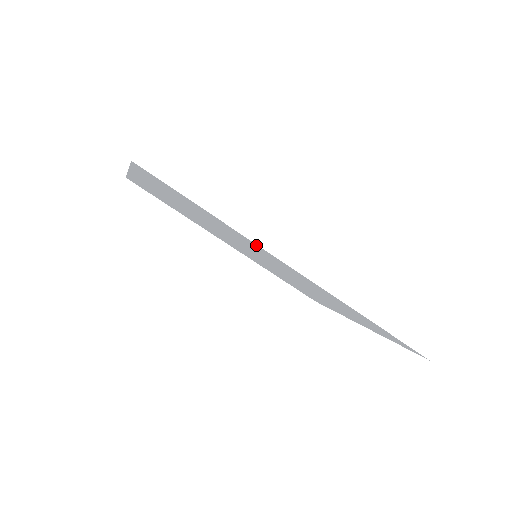
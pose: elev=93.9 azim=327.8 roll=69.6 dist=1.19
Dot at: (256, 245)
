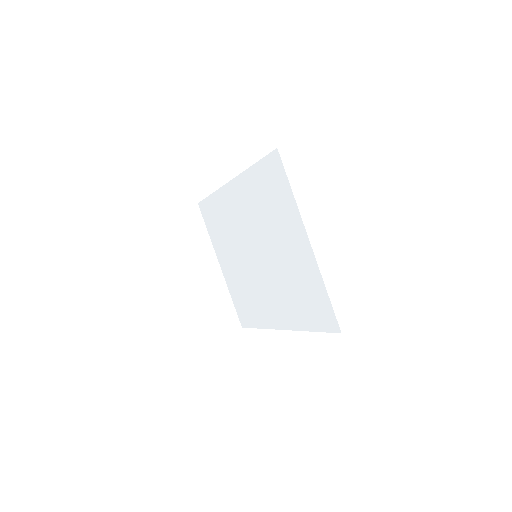
Dot at: (221, 192)
